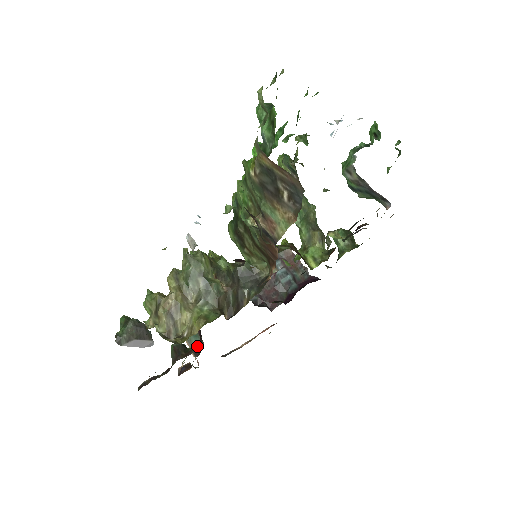
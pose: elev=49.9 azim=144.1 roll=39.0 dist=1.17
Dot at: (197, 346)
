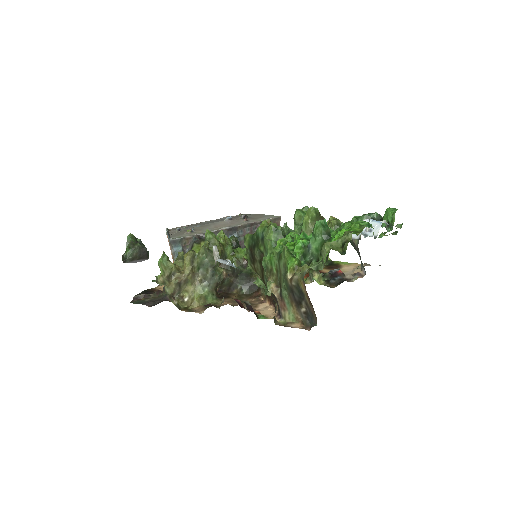
Dot at: occluded
